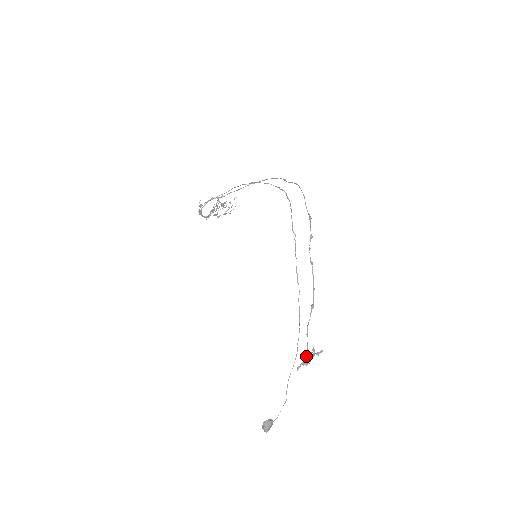
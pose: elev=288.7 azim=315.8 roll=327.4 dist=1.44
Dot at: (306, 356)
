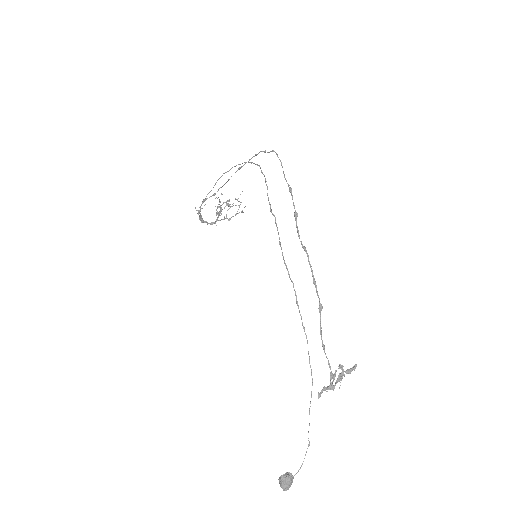
Dot at: (330, 377)
